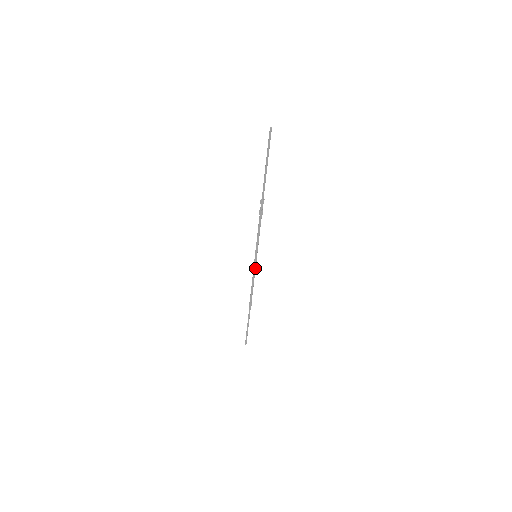
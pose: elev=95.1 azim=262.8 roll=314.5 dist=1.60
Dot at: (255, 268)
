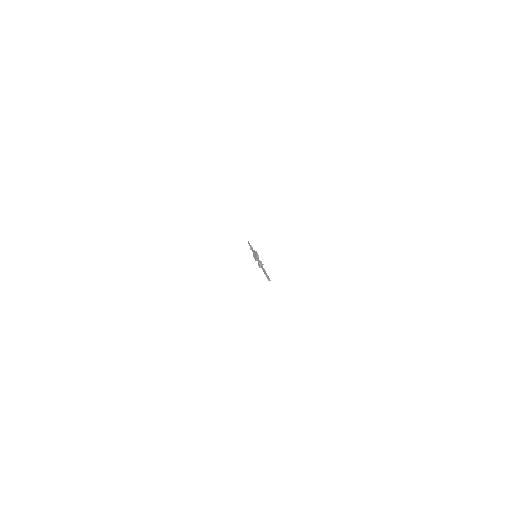
Dot at: occluded
